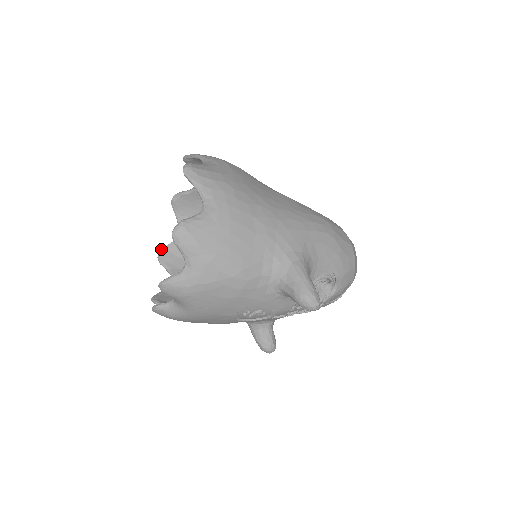
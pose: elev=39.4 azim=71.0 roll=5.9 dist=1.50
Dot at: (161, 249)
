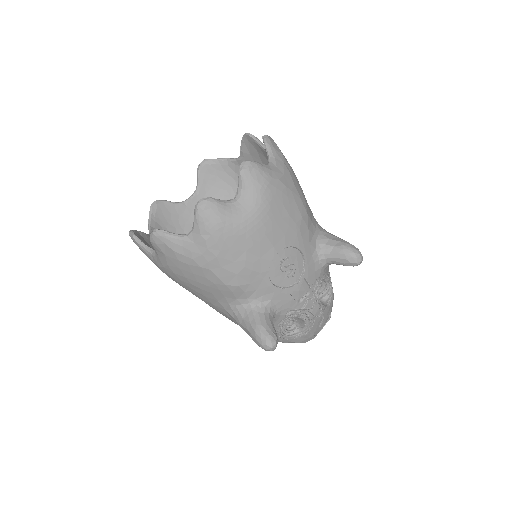
Dot at: occluded
